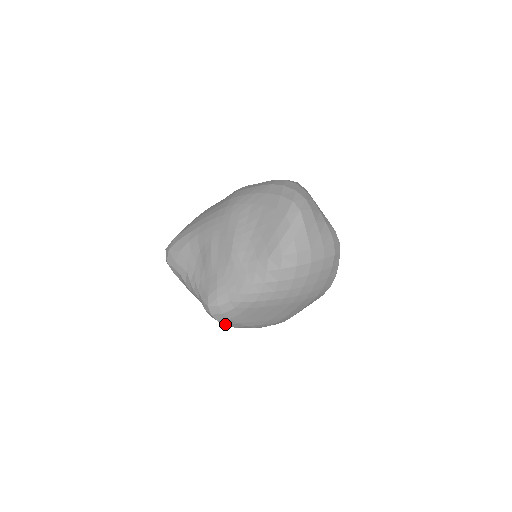
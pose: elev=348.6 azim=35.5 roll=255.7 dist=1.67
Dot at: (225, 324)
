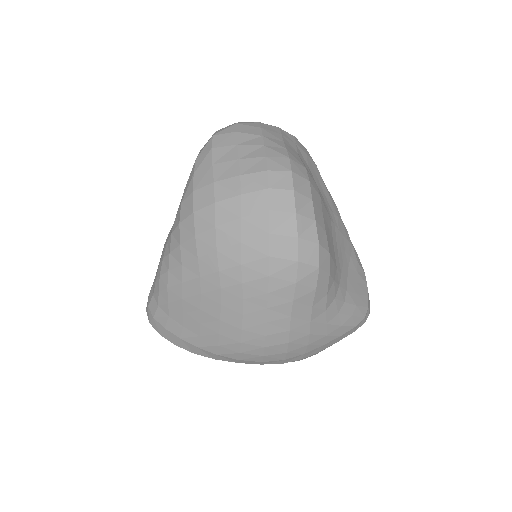
Dot at: (173, 342)
